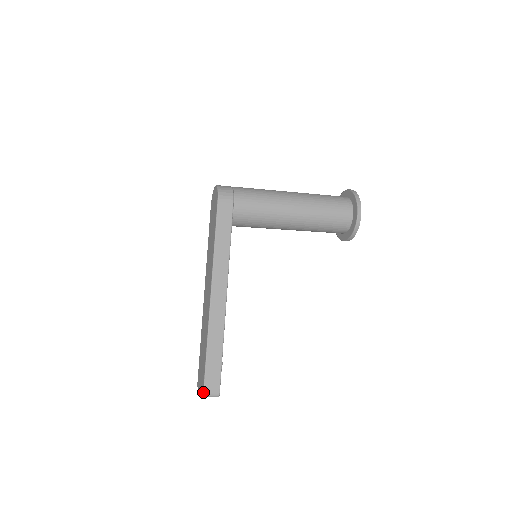
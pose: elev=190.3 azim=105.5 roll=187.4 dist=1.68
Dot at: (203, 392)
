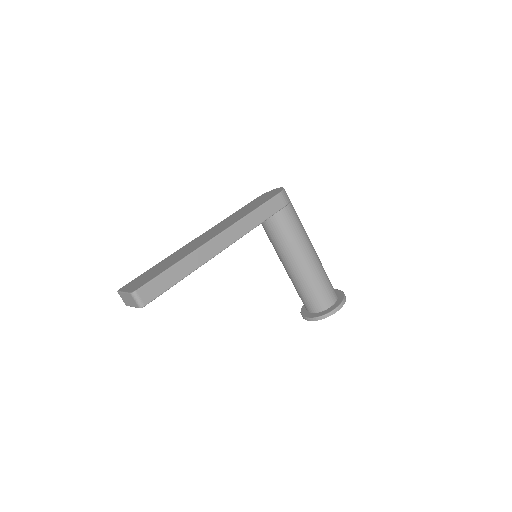
Dot at: (137, 289)
